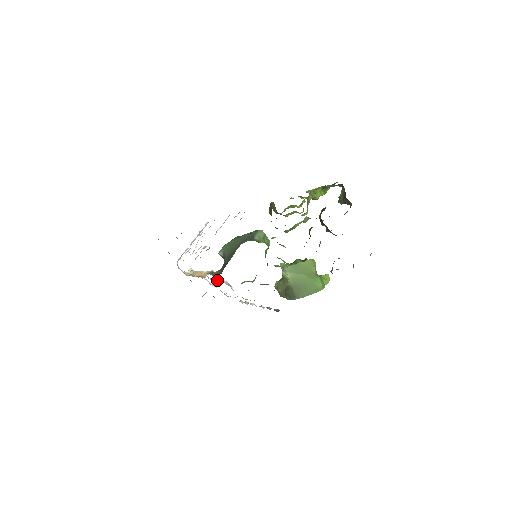
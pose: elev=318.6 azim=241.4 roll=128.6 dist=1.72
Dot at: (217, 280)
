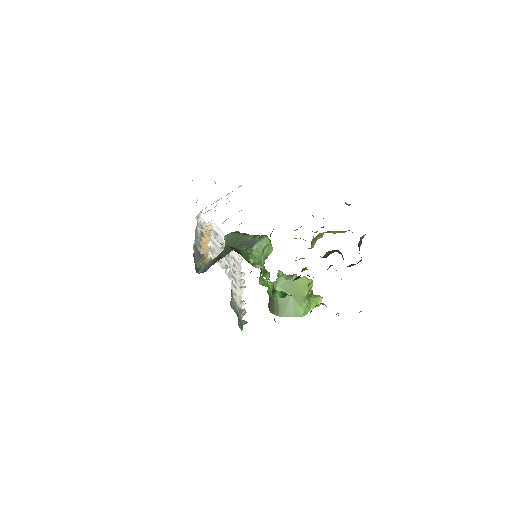
Dot at: occluded
